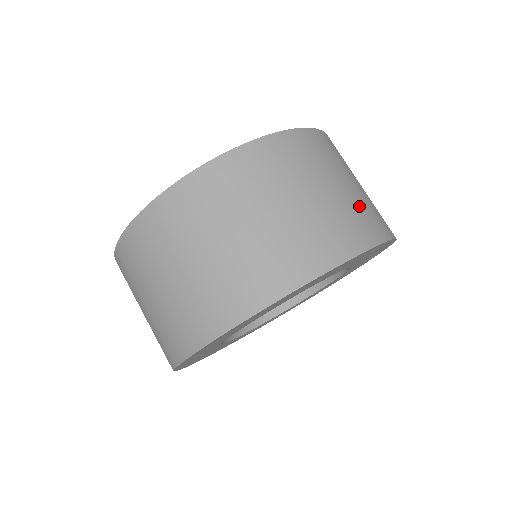
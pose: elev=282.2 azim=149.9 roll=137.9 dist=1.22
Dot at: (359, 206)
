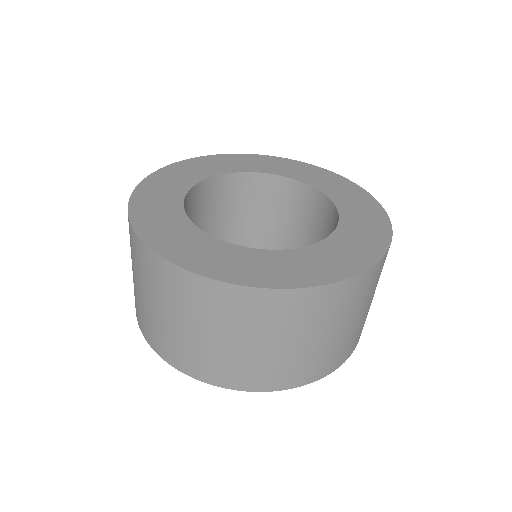
Dot at: (346, 341)
